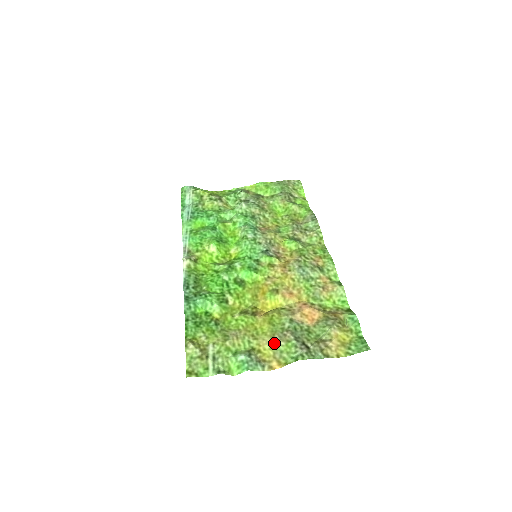
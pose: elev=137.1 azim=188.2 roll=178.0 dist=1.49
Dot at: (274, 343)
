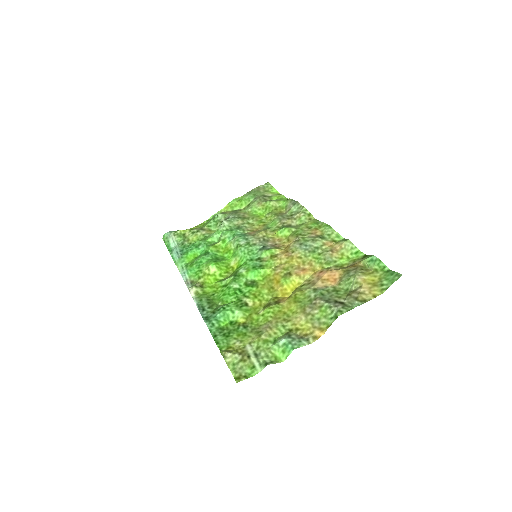
Dot at: (308, 315)
